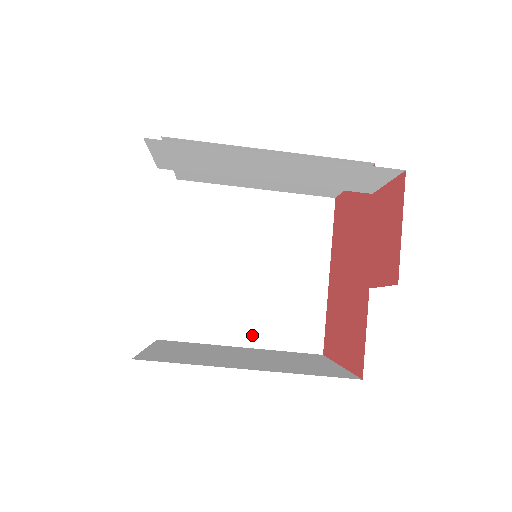
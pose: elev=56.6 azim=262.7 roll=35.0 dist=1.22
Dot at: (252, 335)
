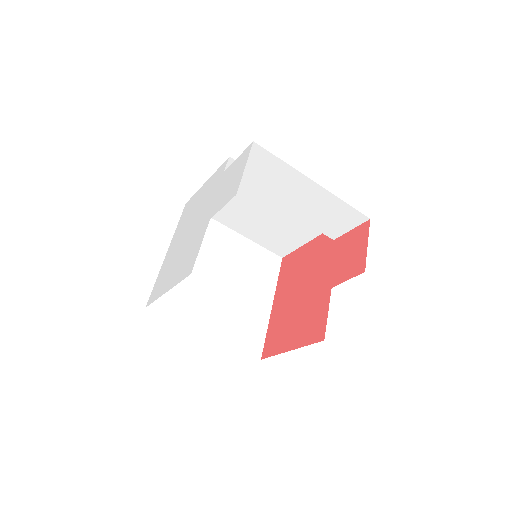
Dot at: (216, 329)
